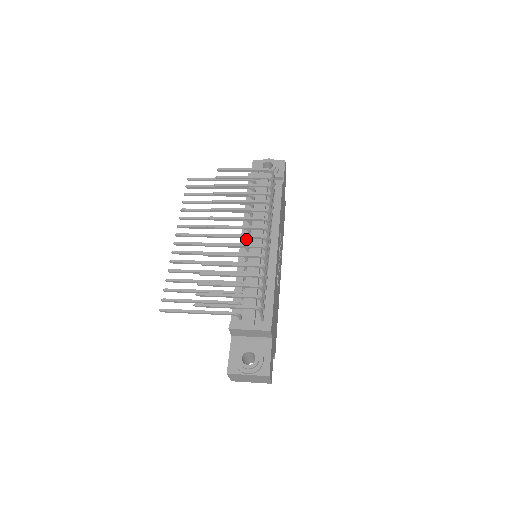
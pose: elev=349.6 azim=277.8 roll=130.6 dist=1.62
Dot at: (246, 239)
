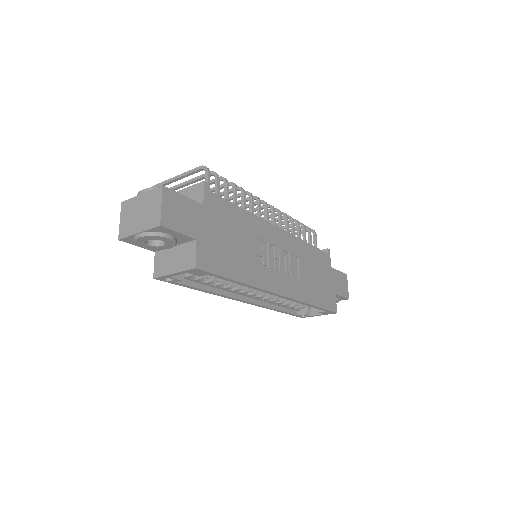
Dot at: occluded
